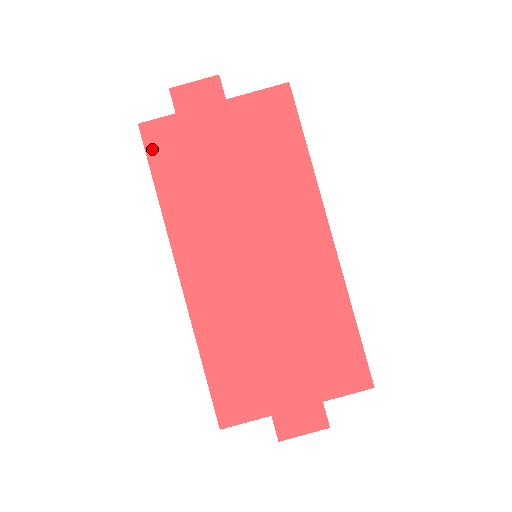
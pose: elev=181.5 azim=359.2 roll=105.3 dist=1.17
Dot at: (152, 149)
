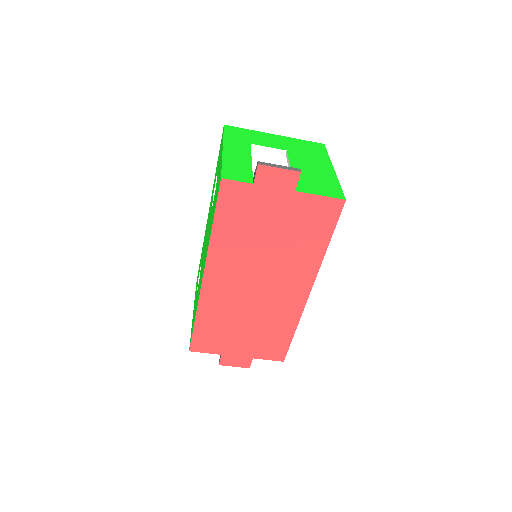
Dot at: (223, 200)
